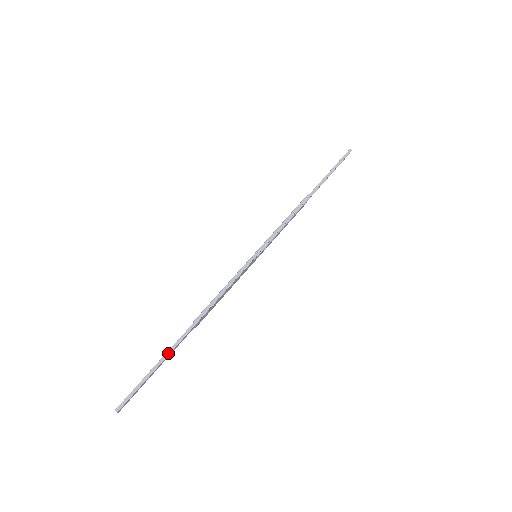
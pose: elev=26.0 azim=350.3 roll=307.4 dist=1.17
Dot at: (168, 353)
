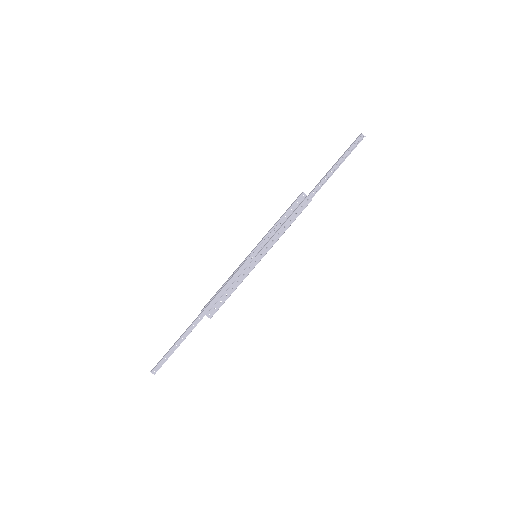
Dot at: (183, 334)
